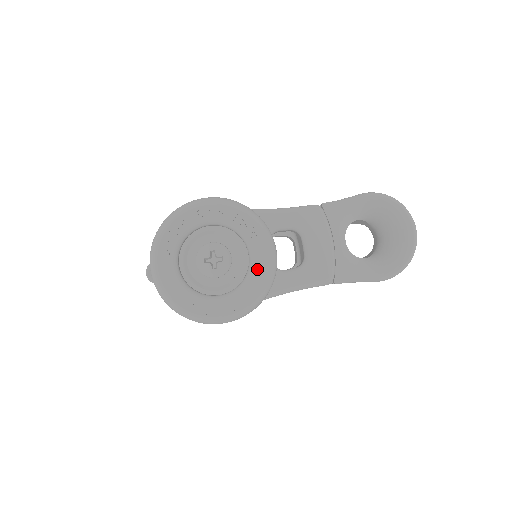
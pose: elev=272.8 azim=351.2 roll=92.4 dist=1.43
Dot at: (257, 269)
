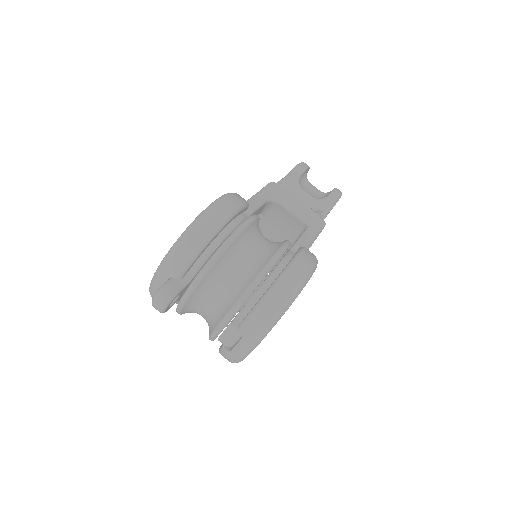
Dot at: occluded
